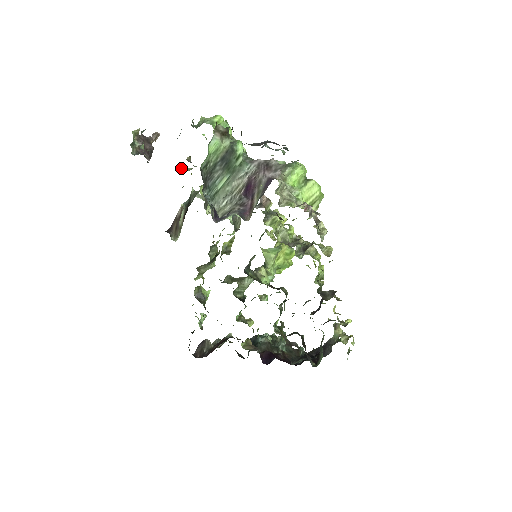
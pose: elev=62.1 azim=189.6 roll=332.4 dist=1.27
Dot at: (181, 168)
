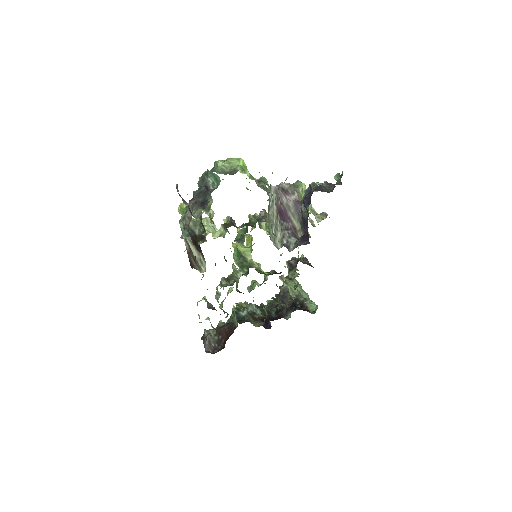
Dot at: (182, 206)
